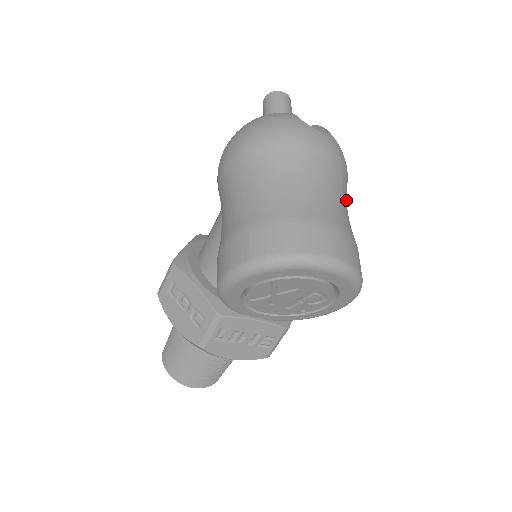
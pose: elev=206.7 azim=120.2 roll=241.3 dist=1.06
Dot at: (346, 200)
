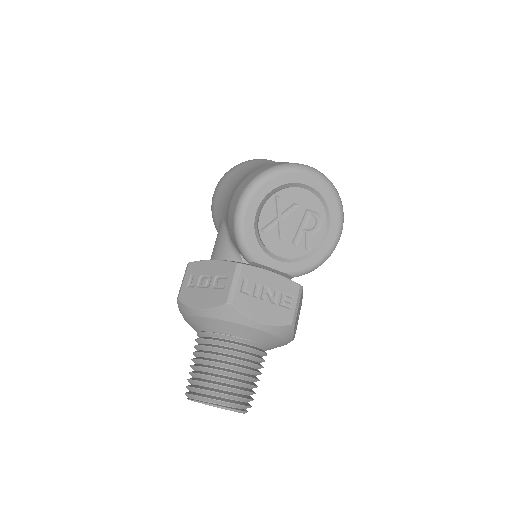
Dot at: occluded
